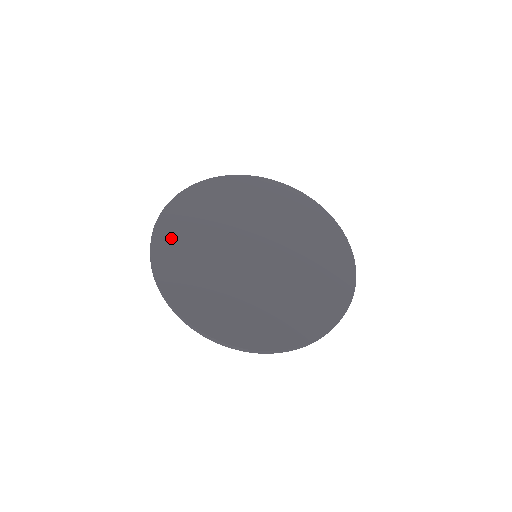
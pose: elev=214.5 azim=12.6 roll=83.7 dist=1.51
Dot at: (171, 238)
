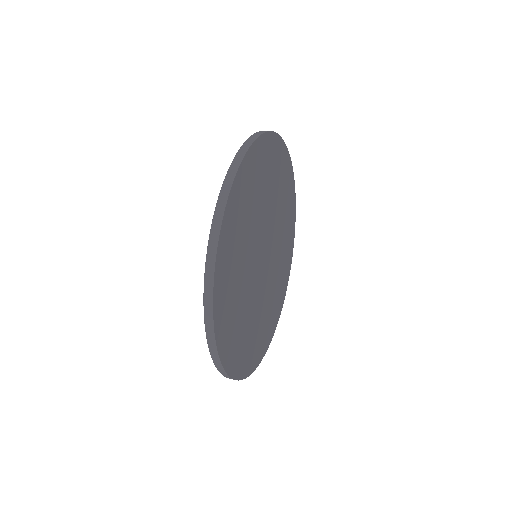
Dot at: (232, 345)
